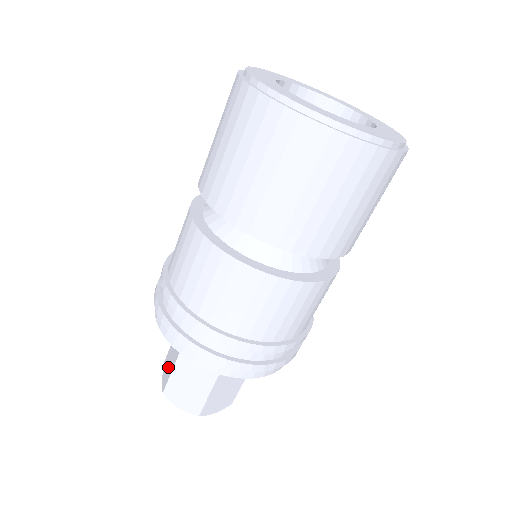
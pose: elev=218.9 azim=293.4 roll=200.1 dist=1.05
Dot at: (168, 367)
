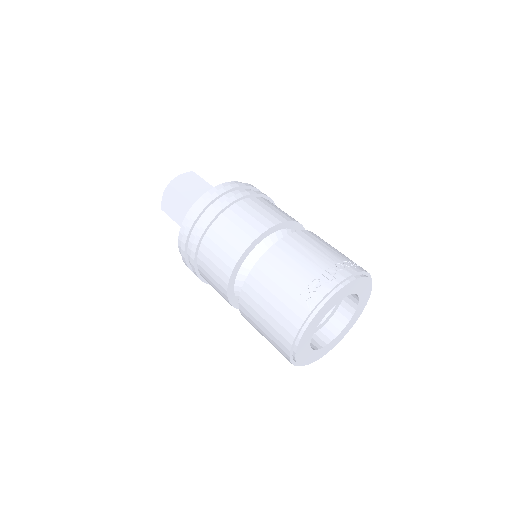
Dot at: (171, 205)
